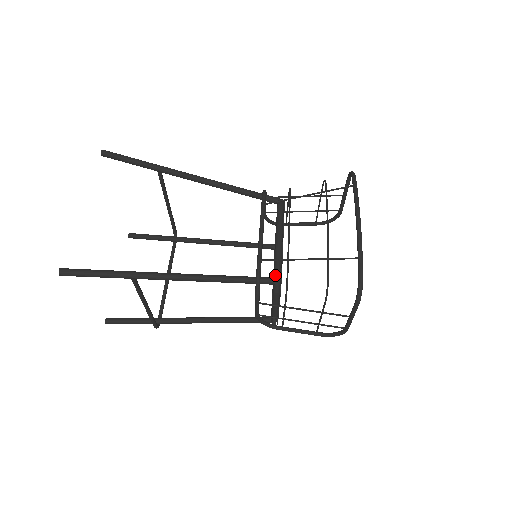
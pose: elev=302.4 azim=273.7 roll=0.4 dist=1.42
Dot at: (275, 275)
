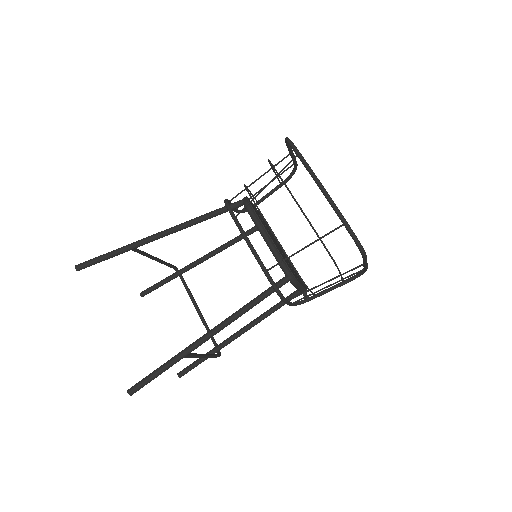
Dot at: (285, 274)
